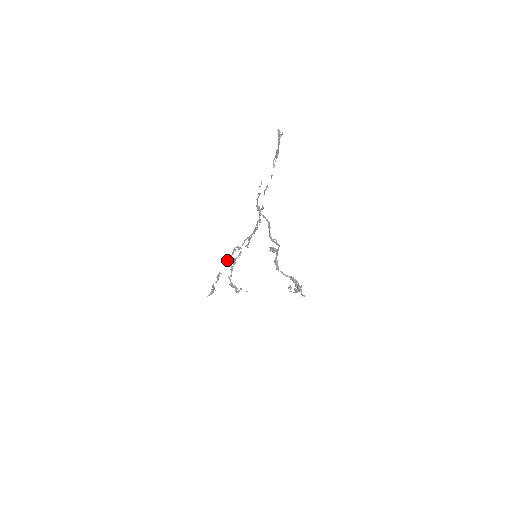
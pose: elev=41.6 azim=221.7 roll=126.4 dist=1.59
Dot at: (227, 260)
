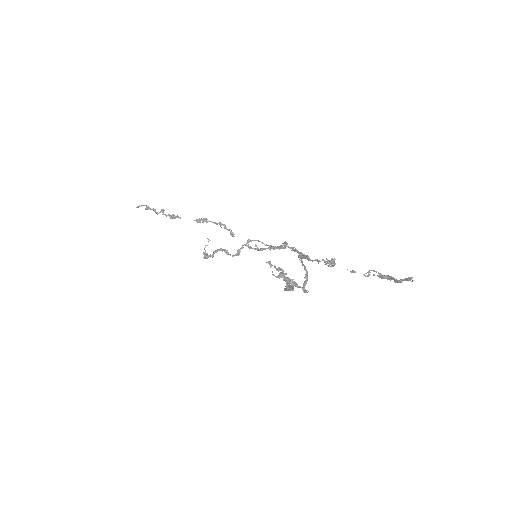
Dot at: (199, 219)
